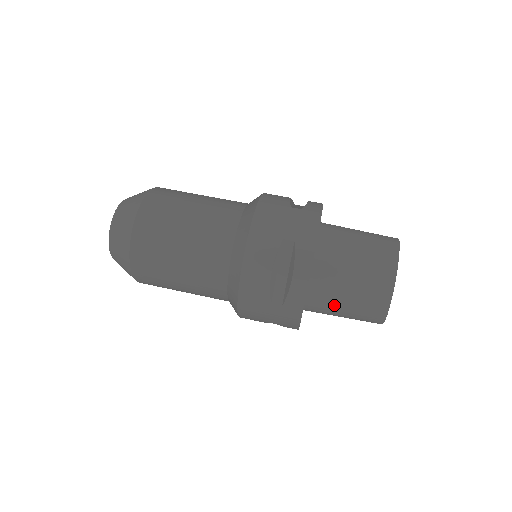
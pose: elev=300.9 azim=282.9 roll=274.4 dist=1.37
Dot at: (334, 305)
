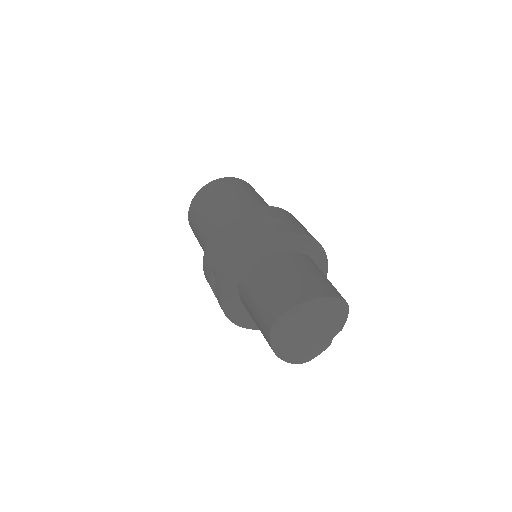
Dot at: (260, 282)
